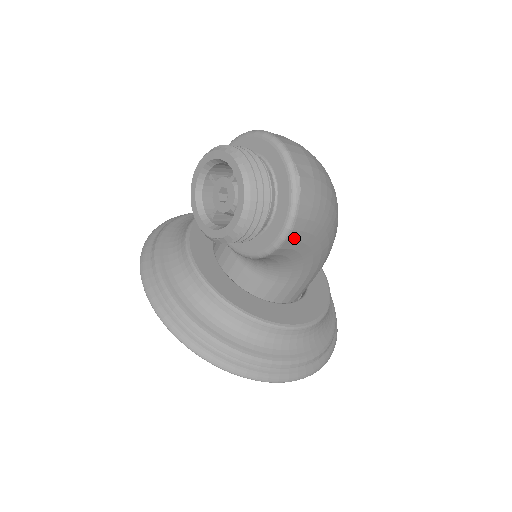
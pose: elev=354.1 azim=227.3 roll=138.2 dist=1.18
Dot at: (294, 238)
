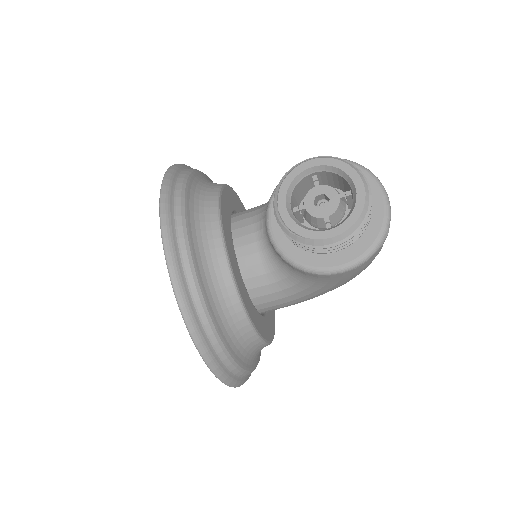
Dot at: (345, 274)
